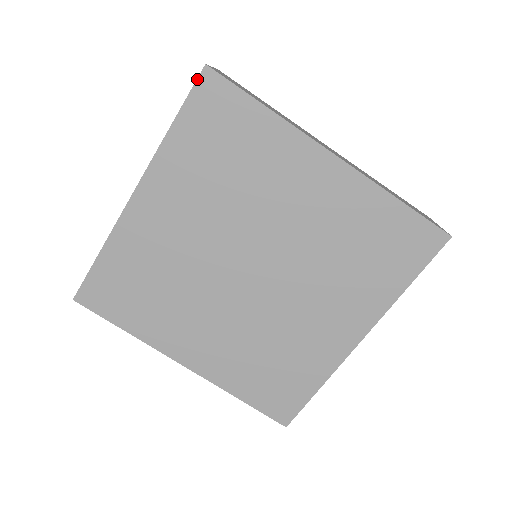
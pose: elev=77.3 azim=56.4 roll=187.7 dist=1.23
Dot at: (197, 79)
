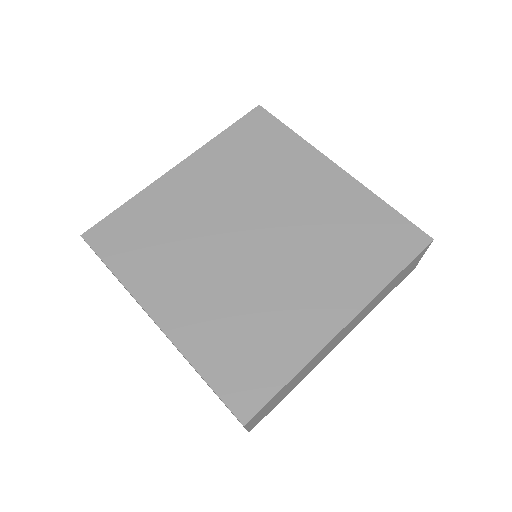
Dot at: (251, 111)
